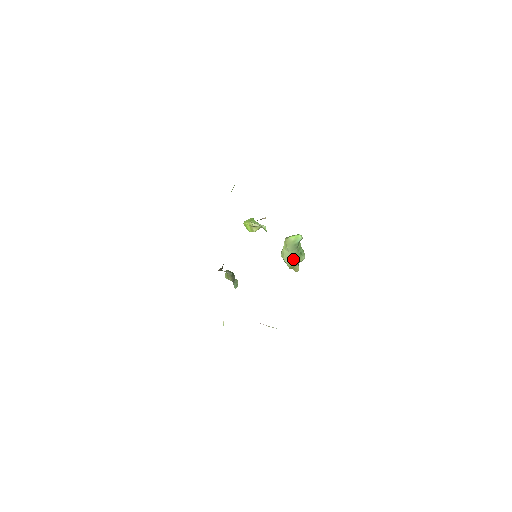
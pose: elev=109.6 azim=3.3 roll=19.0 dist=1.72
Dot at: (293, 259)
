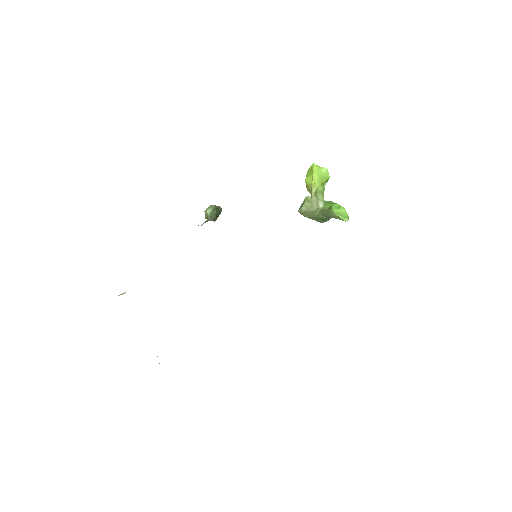
Dot at: (312, 215)
